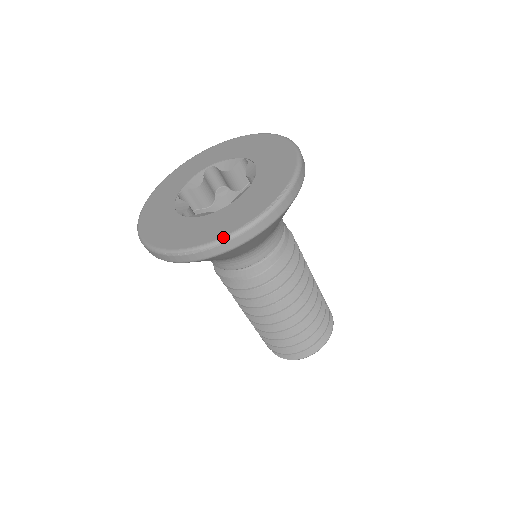
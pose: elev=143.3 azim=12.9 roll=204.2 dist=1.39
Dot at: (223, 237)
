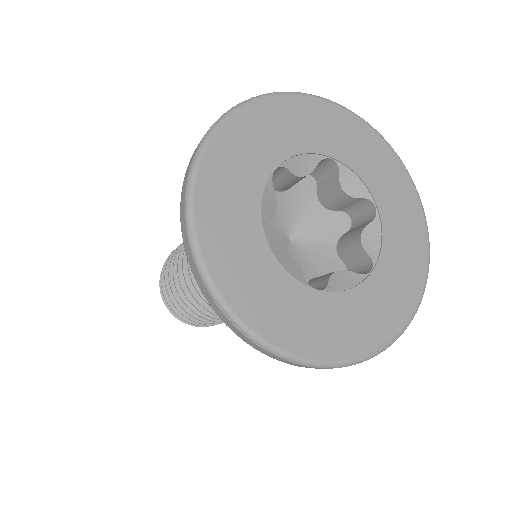
Dot at: (301, 358)
